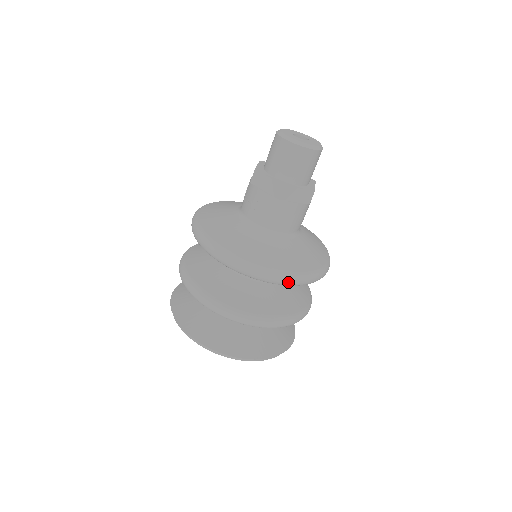
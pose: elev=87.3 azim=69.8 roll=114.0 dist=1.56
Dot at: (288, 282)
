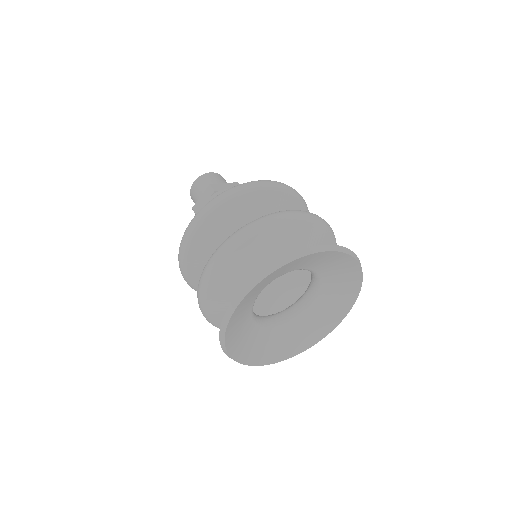
Dot at: (260, 183)
